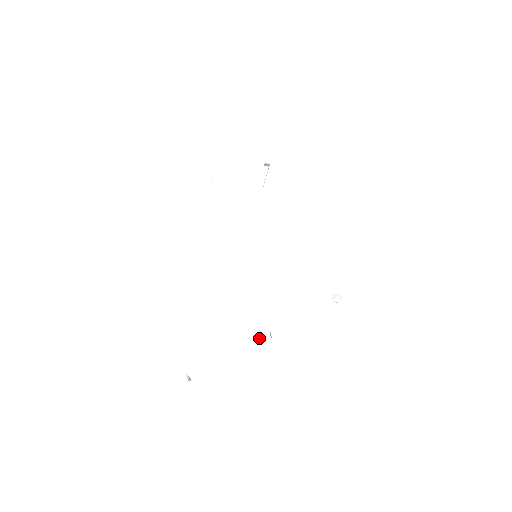
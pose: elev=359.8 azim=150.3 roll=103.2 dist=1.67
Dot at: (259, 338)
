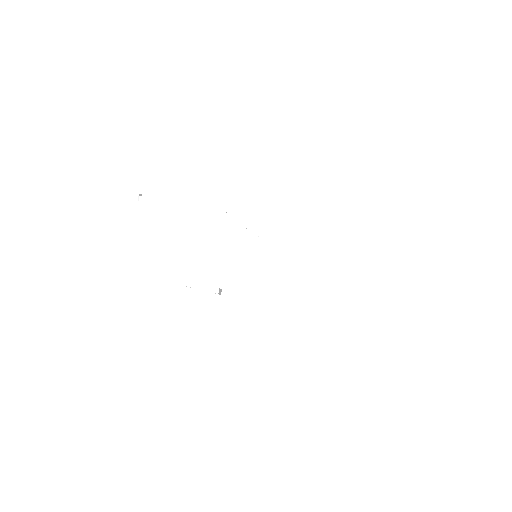
Dot at: (207, 289)
